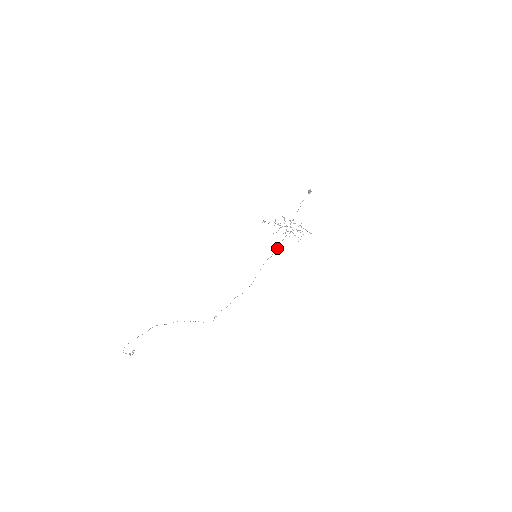
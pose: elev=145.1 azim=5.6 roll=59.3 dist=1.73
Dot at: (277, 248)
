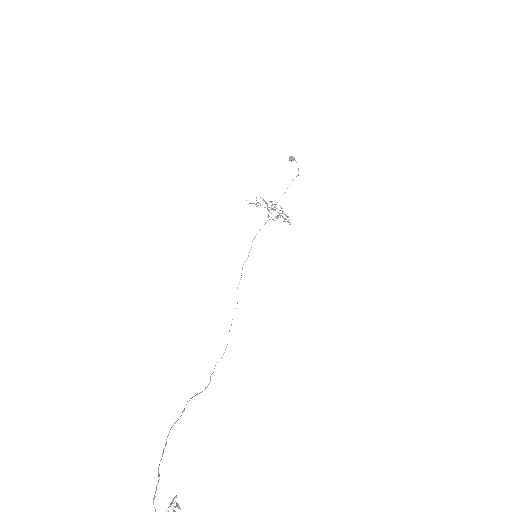
Dot at: occluded
